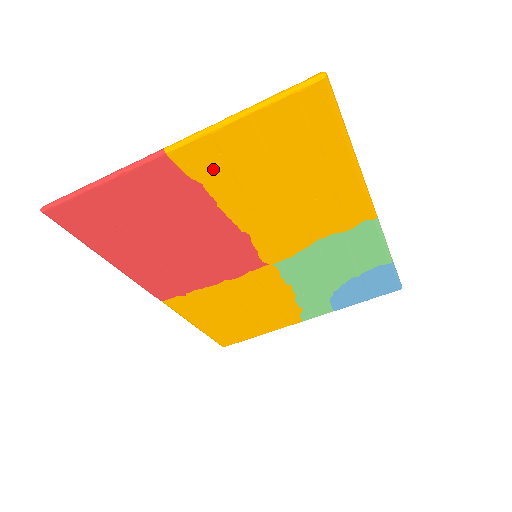
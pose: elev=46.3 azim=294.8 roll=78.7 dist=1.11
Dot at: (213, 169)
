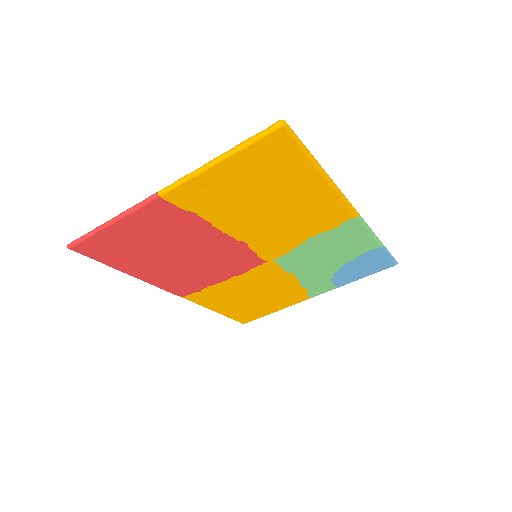
Dot at: (202, 201)
